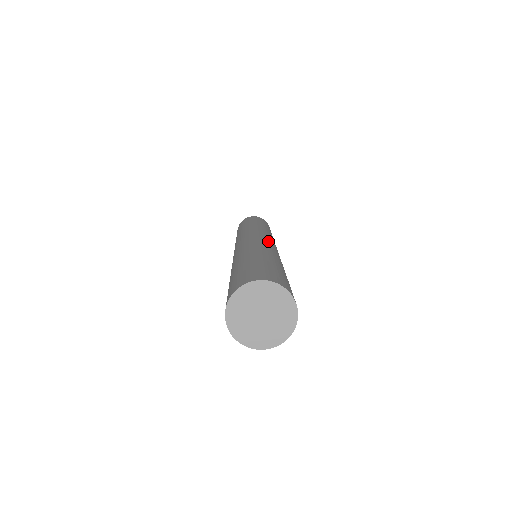
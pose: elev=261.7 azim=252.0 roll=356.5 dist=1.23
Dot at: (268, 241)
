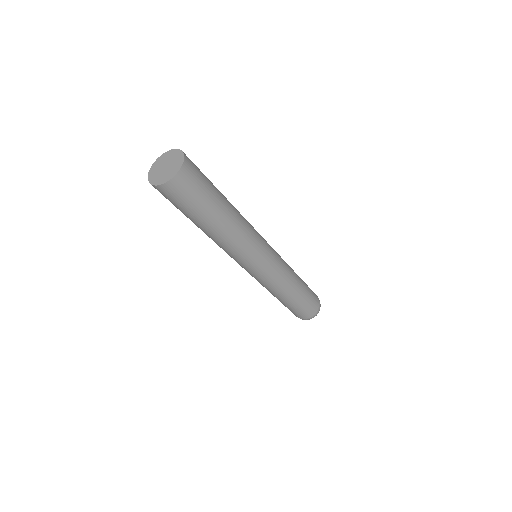
Dot at: occluded
